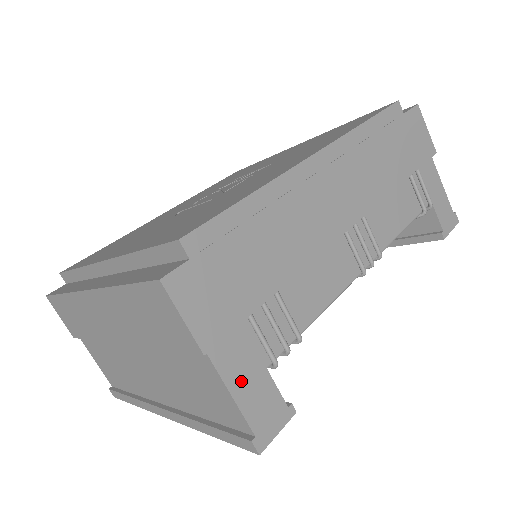
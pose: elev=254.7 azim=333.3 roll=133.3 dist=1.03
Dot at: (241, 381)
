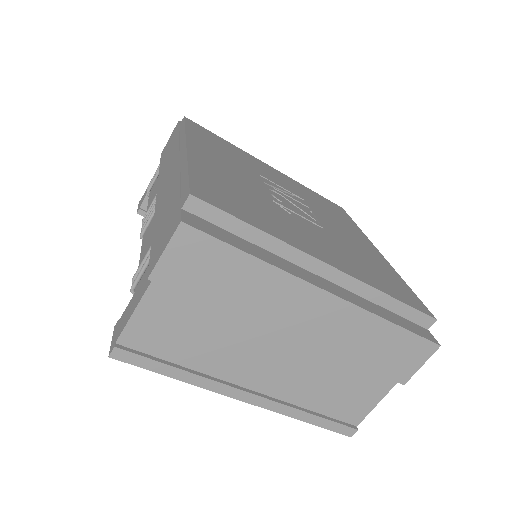
Dot at: occluded
